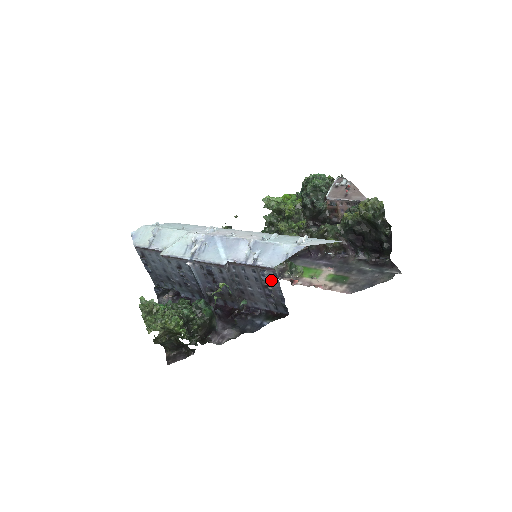
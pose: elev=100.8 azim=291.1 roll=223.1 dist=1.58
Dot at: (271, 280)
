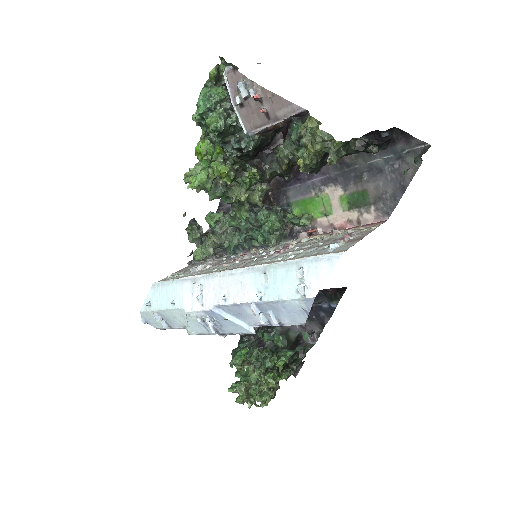
Dot at: occluded
